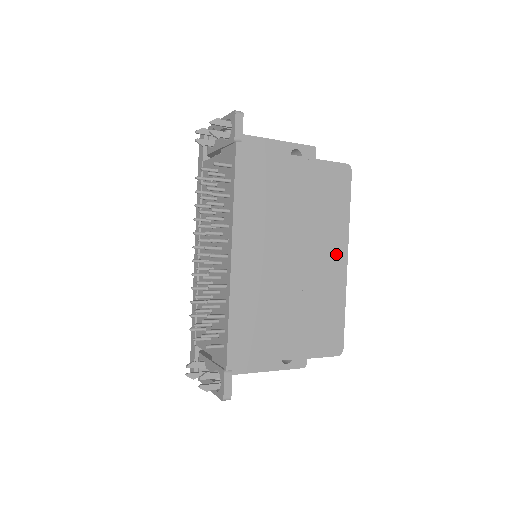
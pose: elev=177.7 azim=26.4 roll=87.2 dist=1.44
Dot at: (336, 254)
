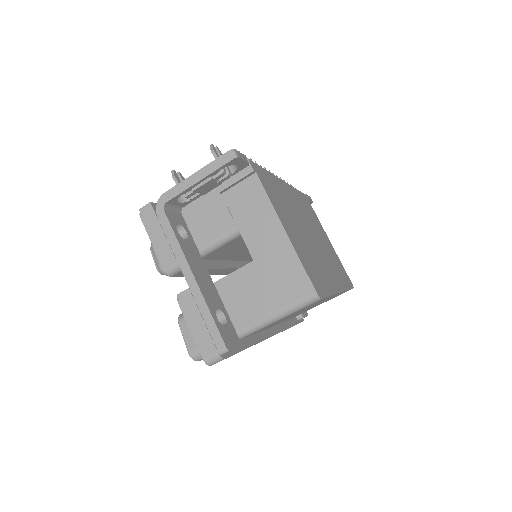
Dot at: (335, 279)
